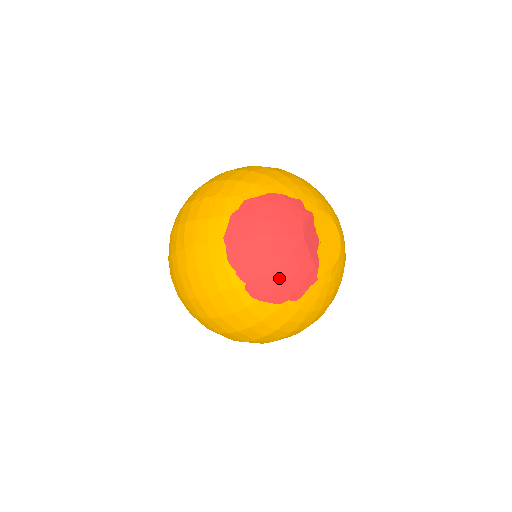
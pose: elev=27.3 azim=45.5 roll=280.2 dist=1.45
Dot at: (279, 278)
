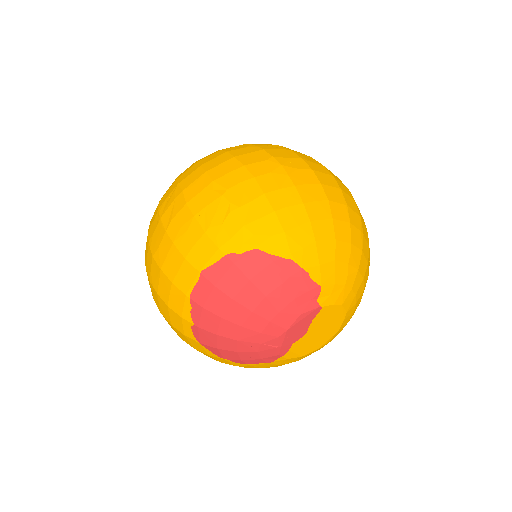
Dot at: (230, 345)
